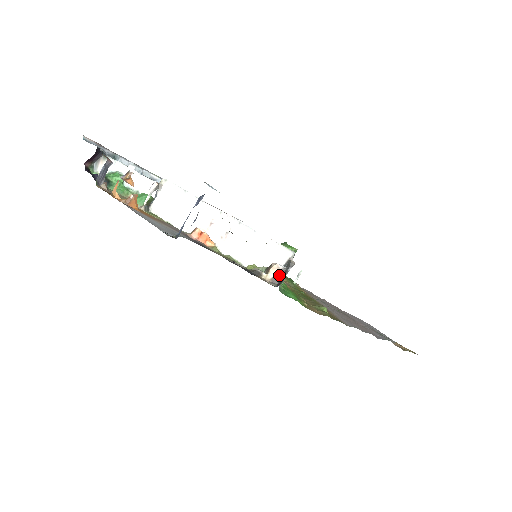
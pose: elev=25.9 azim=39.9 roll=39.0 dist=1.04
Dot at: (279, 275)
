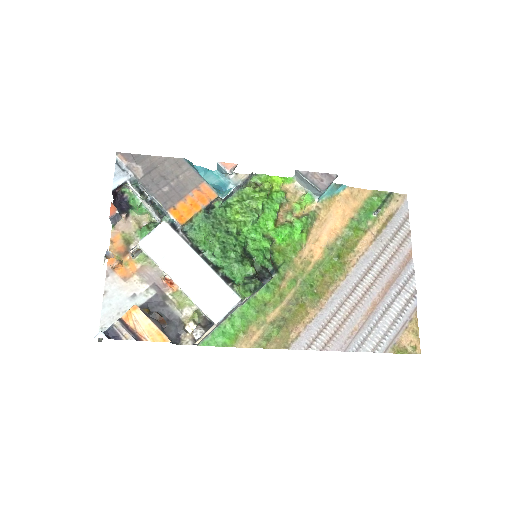
Dot at: (195, 339)
